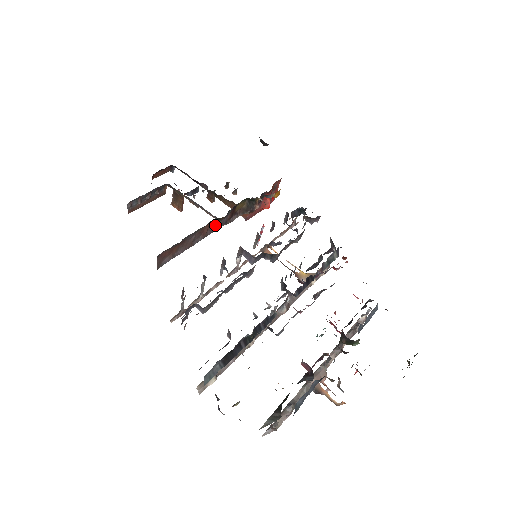
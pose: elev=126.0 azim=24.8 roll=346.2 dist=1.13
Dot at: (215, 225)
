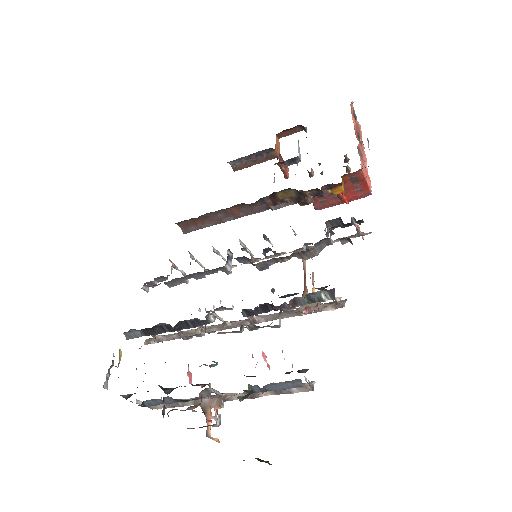
Dot at: (250, 209)
